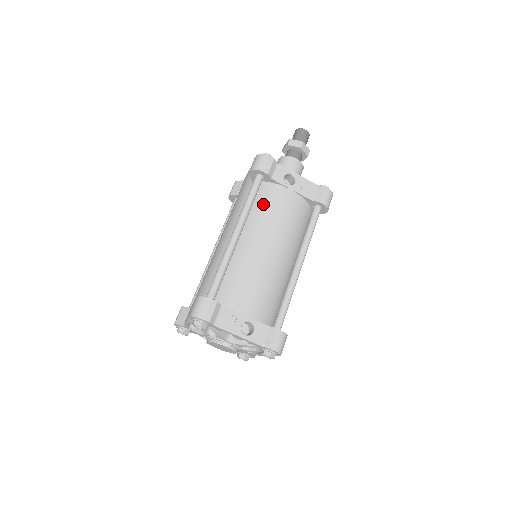
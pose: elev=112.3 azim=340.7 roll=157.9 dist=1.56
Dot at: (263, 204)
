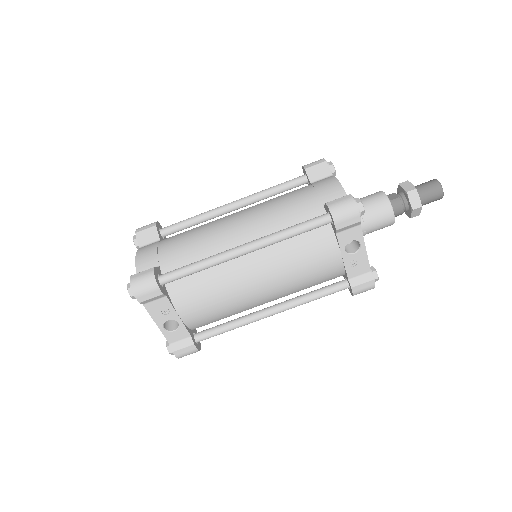
Dot at: (302, 244)
